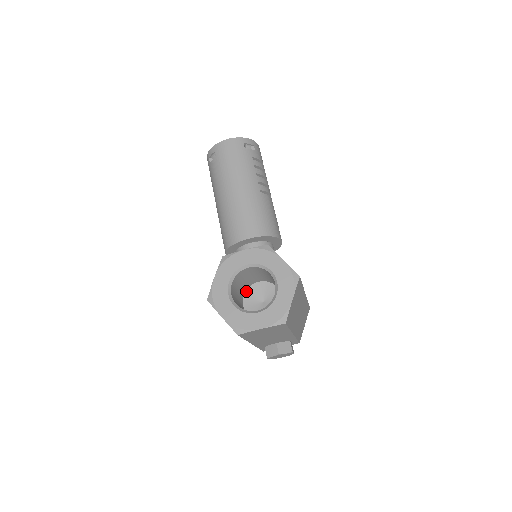
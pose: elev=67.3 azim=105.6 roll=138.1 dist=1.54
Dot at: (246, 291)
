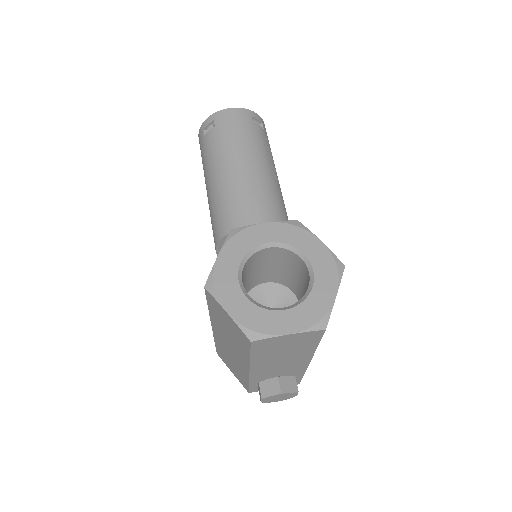
Dot at: (248, 293)
